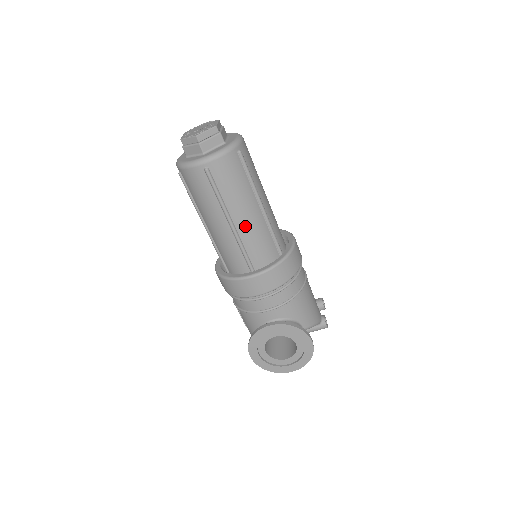
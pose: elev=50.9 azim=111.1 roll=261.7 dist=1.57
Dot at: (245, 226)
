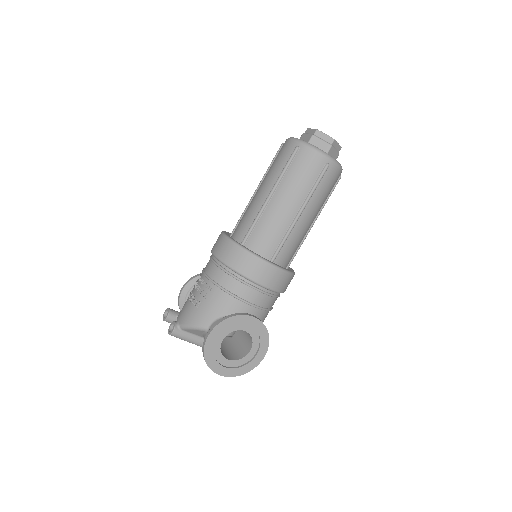
Dot at: (302, 226)
